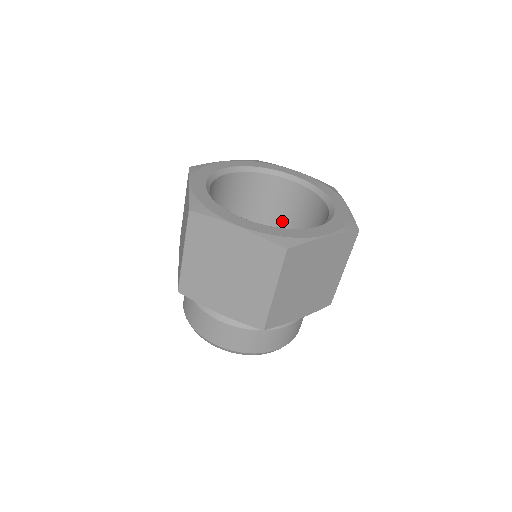
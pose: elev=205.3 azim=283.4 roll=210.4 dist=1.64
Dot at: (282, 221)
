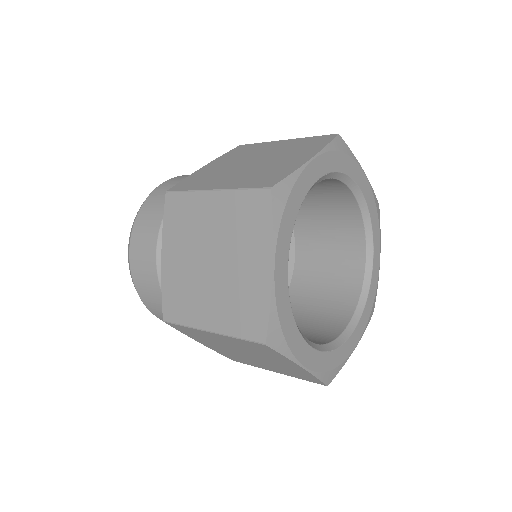
Dot at: occluded
